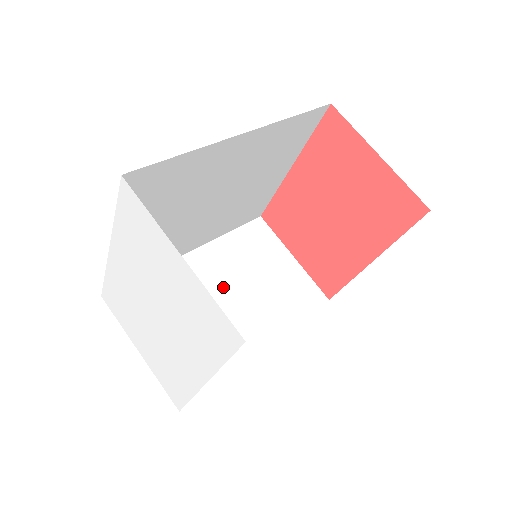
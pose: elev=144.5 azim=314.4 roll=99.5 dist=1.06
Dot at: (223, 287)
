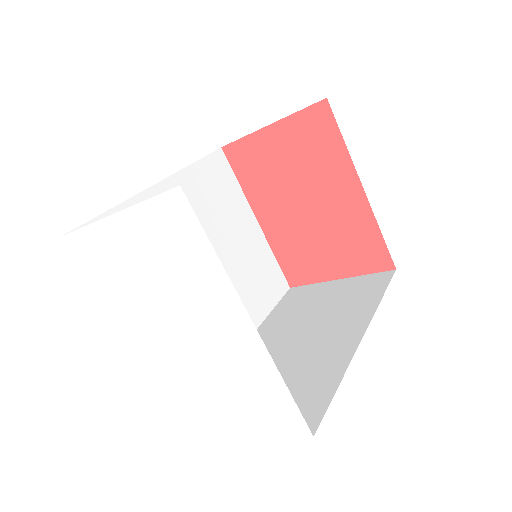
Dot at: (289, 338)
